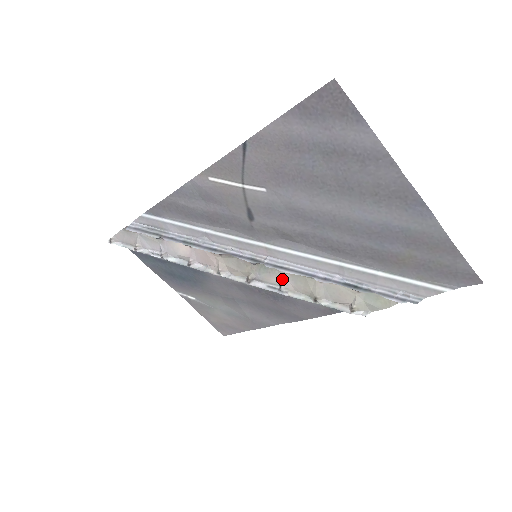
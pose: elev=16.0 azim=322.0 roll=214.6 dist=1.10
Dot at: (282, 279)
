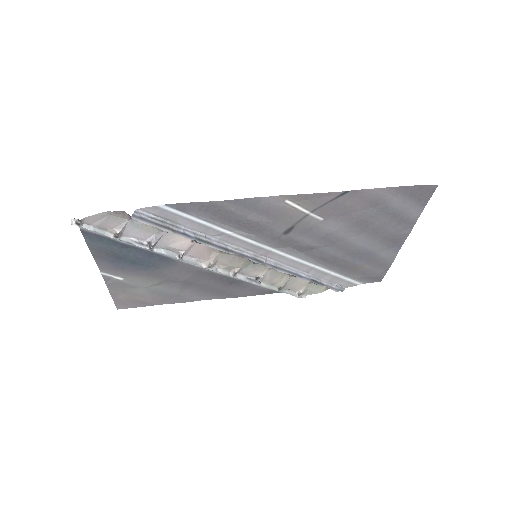
Dot at: (263, 273)
